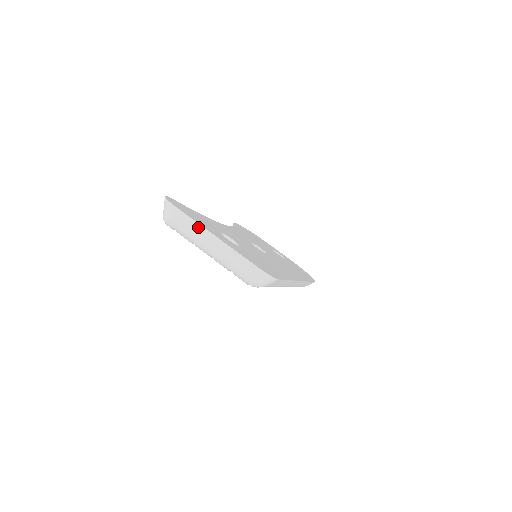
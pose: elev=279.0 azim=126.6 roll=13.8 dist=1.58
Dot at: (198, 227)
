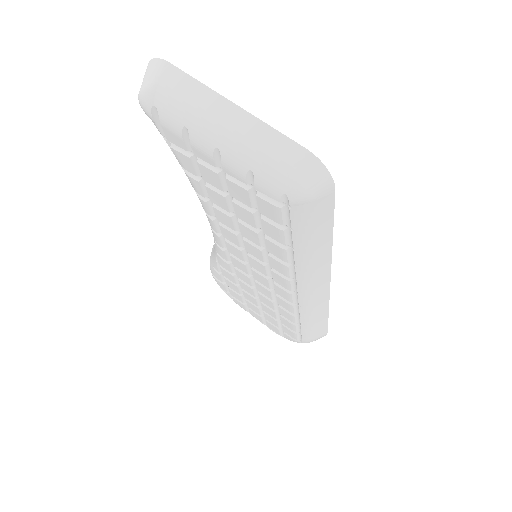
Dot at: (202, 91)
